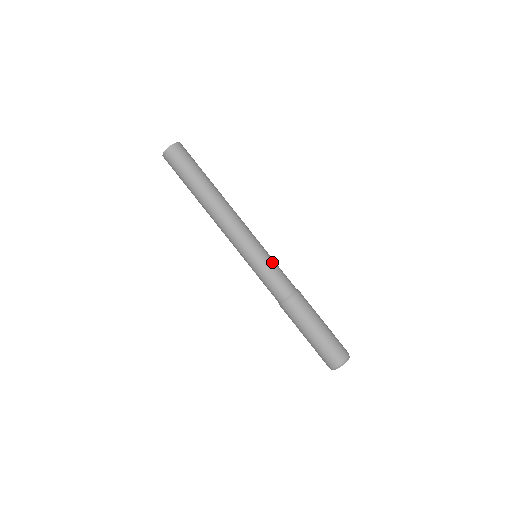
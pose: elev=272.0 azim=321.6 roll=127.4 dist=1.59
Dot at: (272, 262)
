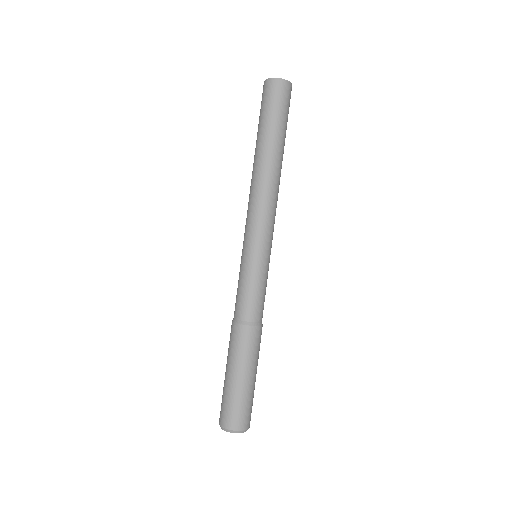
Dot at: (261, 276)
